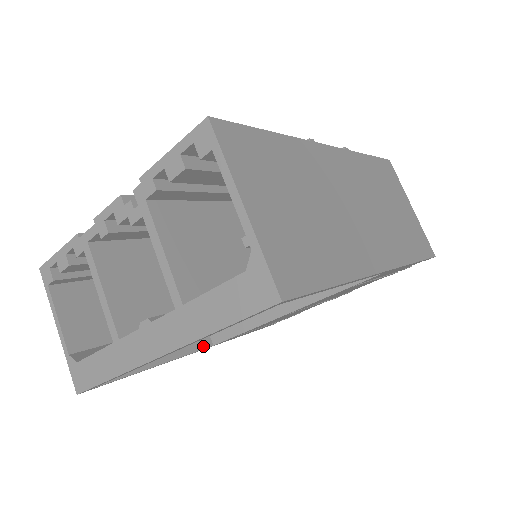
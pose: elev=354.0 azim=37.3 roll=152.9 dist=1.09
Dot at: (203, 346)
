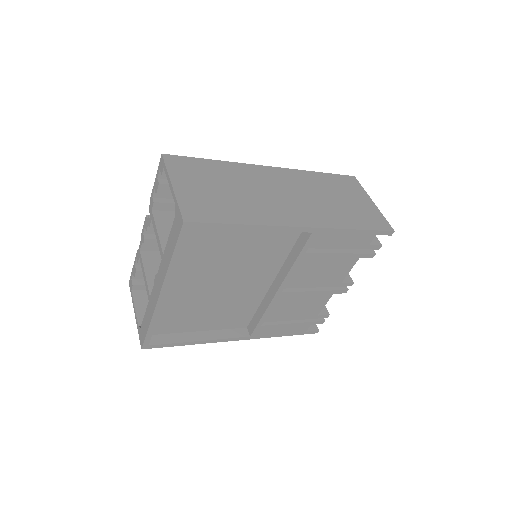
Dot at: (241, 335)
